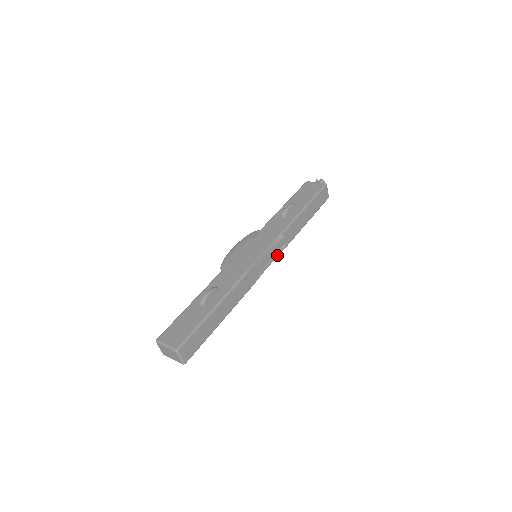
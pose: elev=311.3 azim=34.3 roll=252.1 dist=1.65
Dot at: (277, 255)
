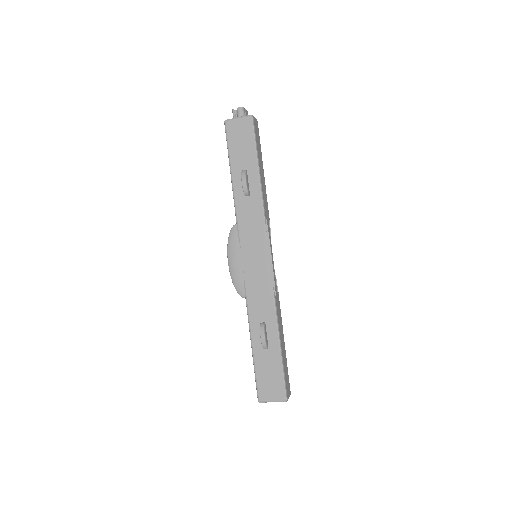
Dot at: occluded
